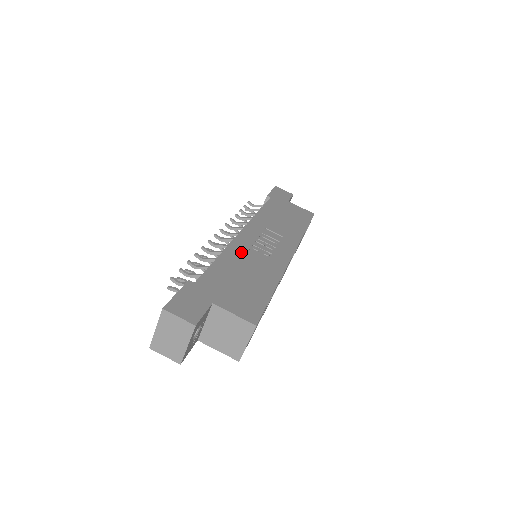
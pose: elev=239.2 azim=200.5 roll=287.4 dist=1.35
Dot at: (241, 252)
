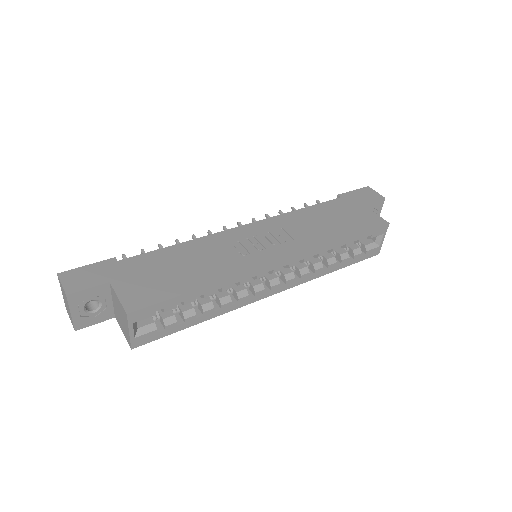
Dot at: (211, 245)
